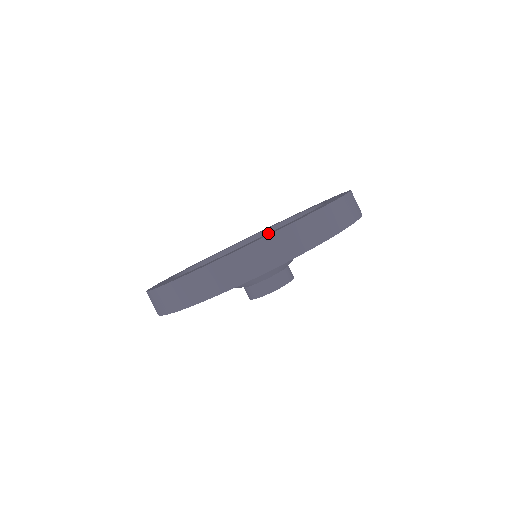
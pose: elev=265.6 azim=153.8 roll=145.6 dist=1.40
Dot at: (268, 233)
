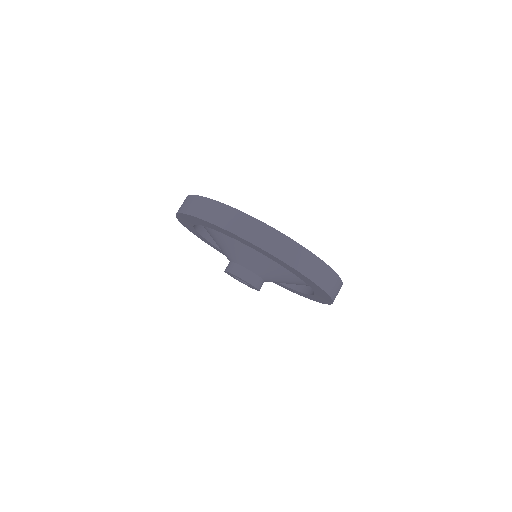
Dot at: occluded
